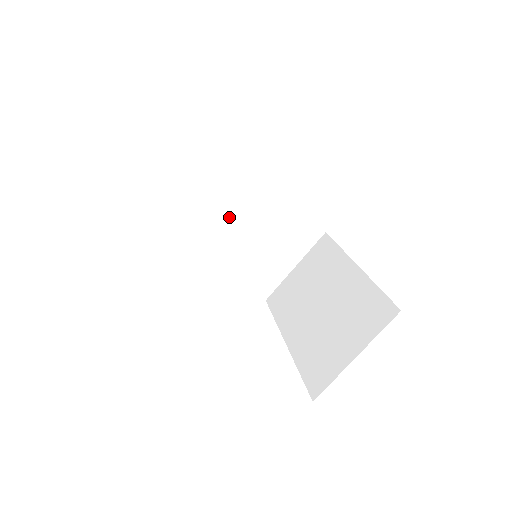
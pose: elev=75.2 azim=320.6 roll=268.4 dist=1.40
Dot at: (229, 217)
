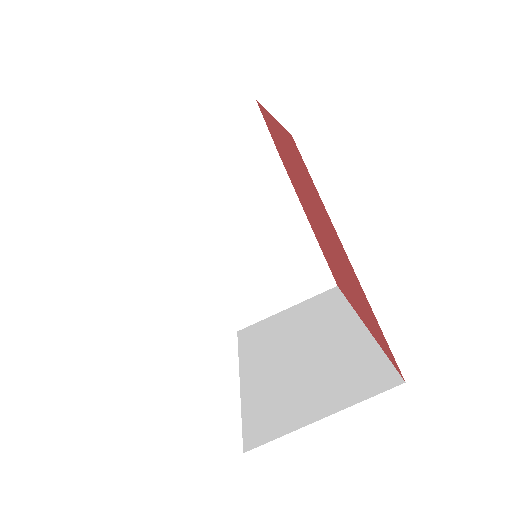
Dot at: (244, 216)
